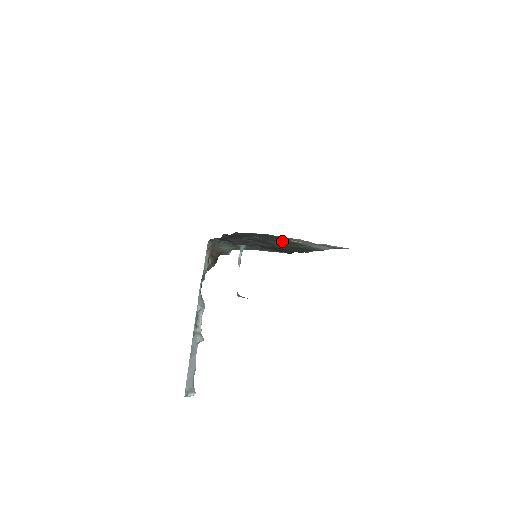
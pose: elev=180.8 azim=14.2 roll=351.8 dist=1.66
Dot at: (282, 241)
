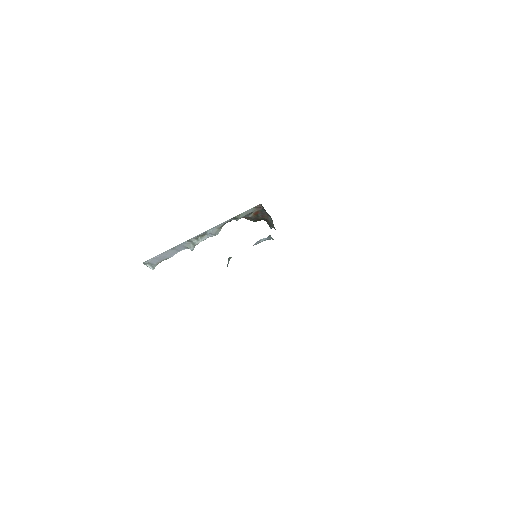
Dot at: occluded
